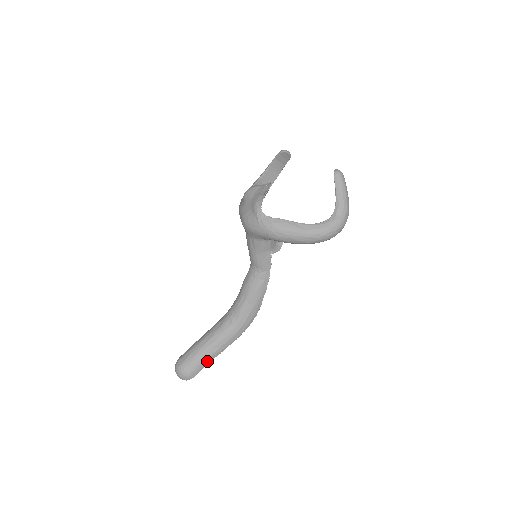
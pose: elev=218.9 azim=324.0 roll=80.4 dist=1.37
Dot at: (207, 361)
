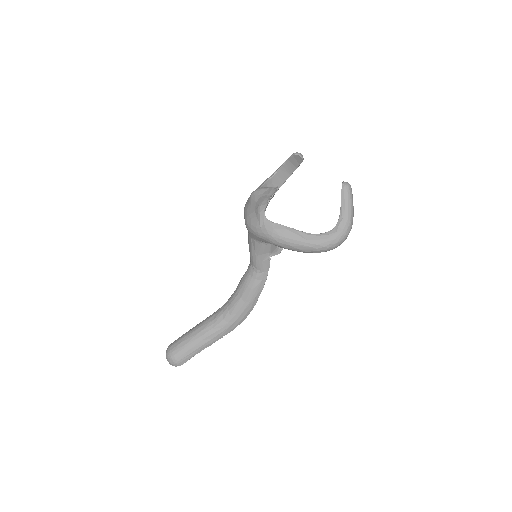
Dot at: (197, 351)
